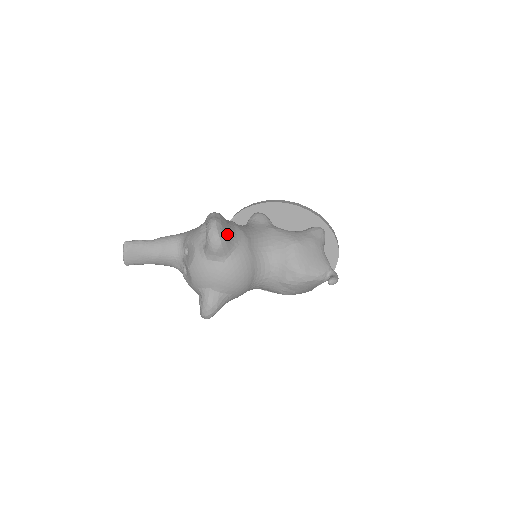
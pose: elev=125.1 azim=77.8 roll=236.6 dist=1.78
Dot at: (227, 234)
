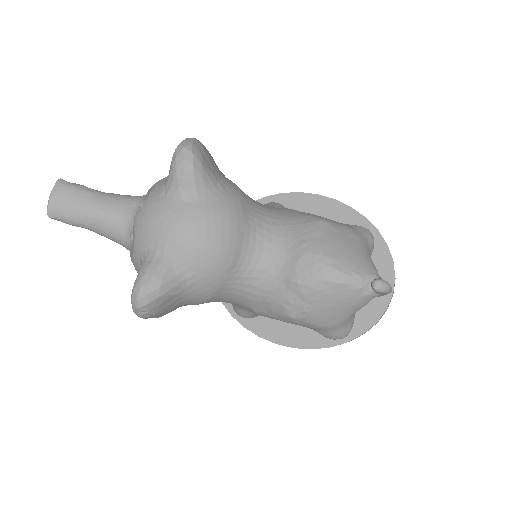
Dot at: (208, 164)
